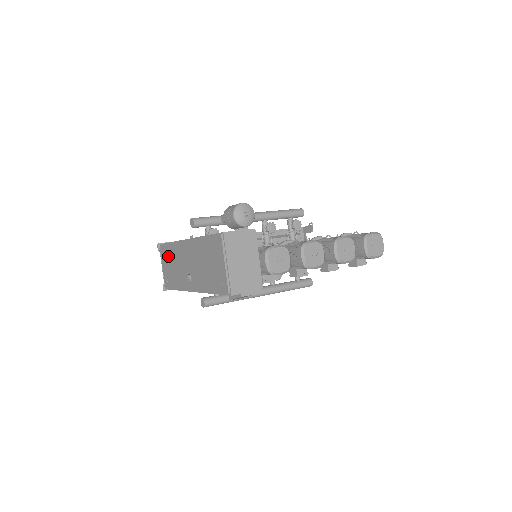
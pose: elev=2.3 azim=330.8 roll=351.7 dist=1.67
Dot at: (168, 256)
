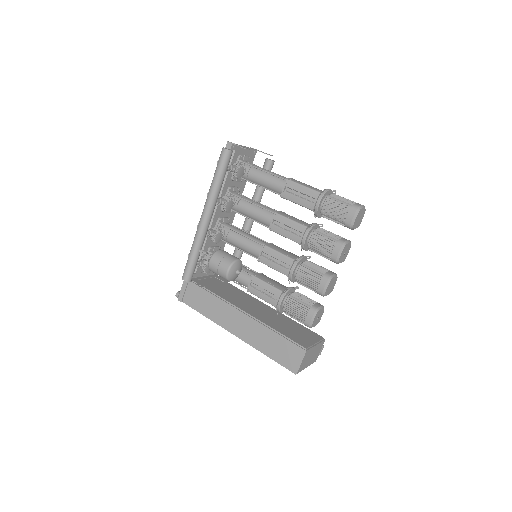
Dot at: occluded
